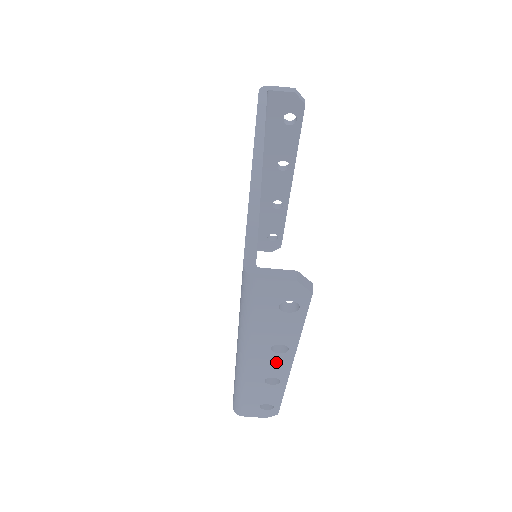
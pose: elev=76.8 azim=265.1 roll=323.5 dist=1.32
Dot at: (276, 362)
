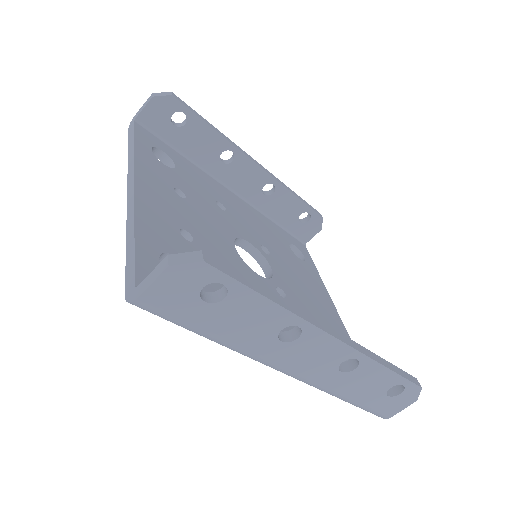
Dot at: (313, 347)
